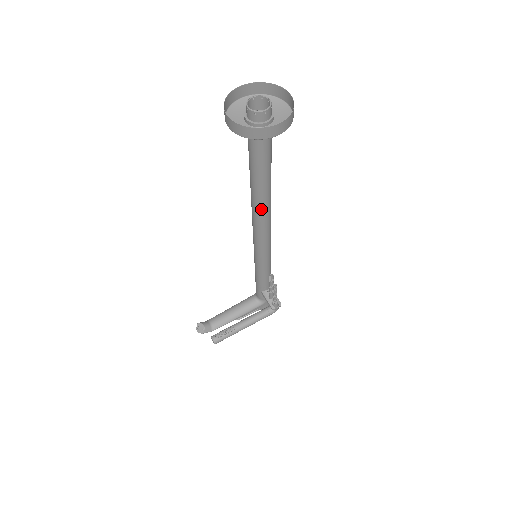
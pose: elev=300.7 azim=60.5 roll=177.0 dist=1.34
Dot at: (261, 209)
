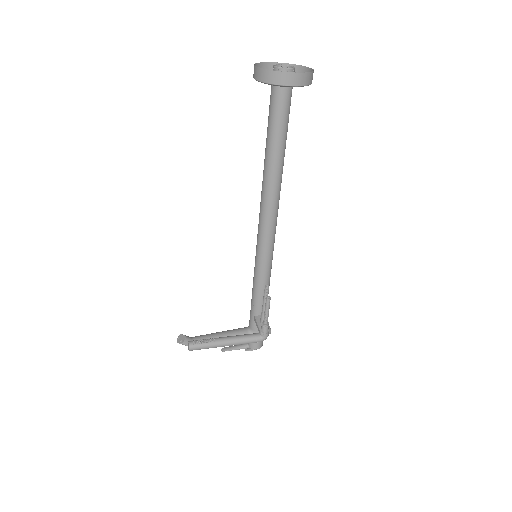
Dot at: (269, 189)
